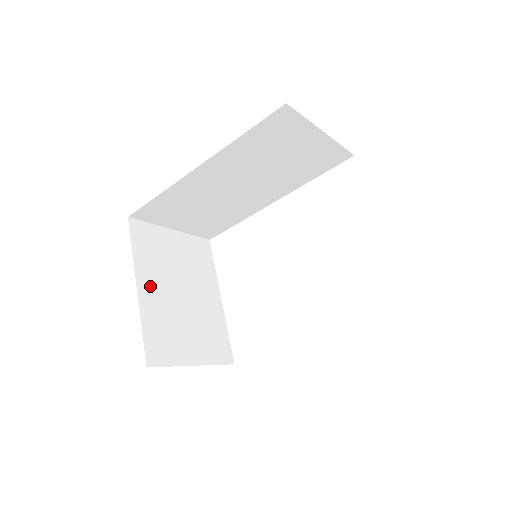
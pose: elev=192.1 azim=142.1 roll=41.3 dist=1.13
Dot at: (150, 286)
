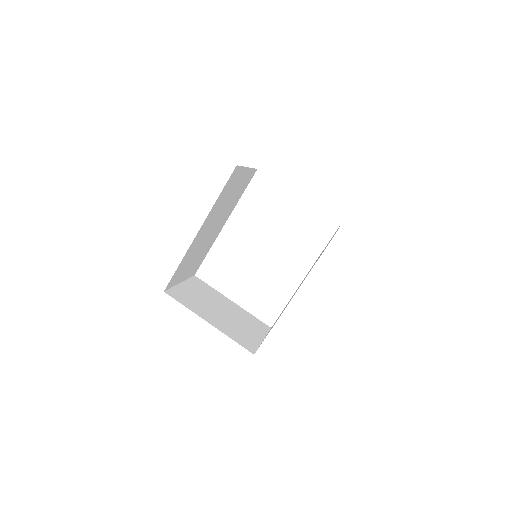
Dot at: (210, 318)
